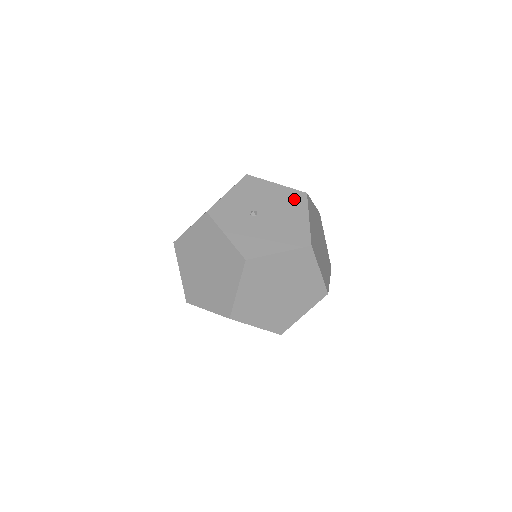
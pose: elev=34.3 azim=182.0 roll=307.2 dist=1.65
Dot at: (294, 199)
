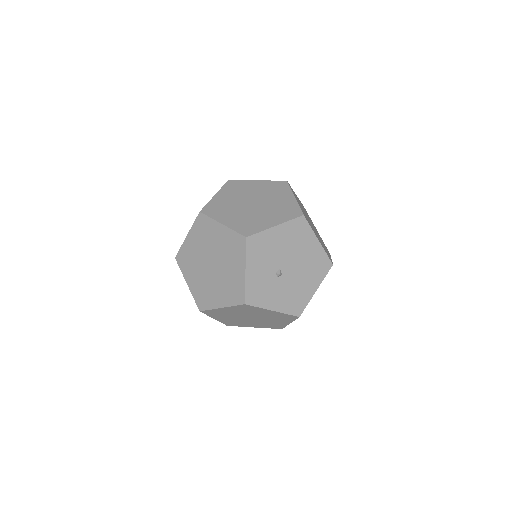
Dot at: (298, 231)
